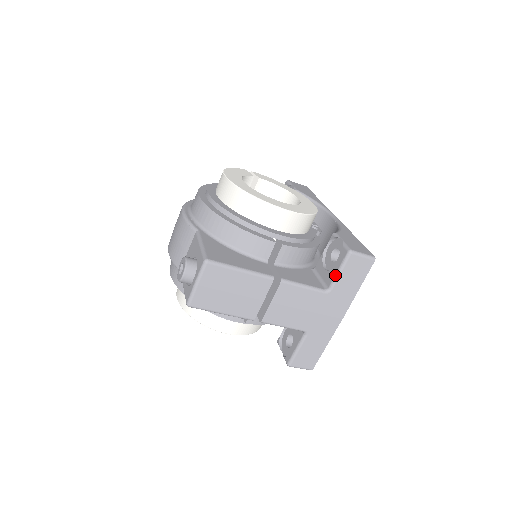
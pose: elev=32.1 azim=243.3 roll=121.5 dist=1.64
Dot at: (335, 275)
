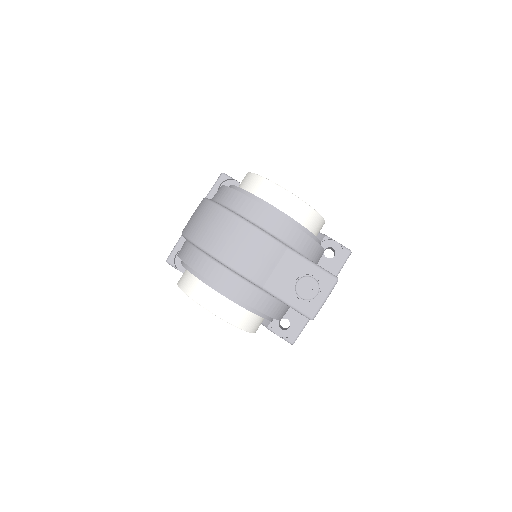
Dot at: (339, 269)
